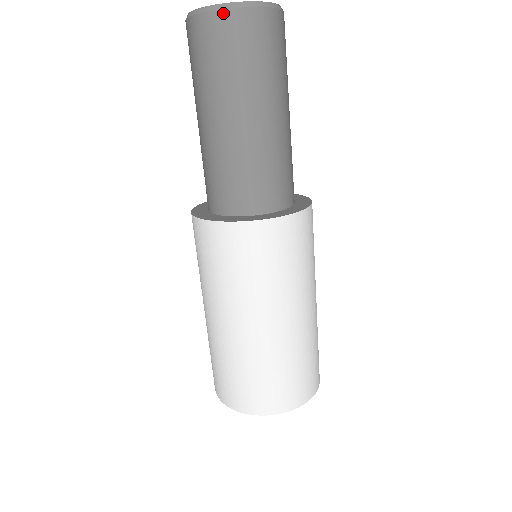
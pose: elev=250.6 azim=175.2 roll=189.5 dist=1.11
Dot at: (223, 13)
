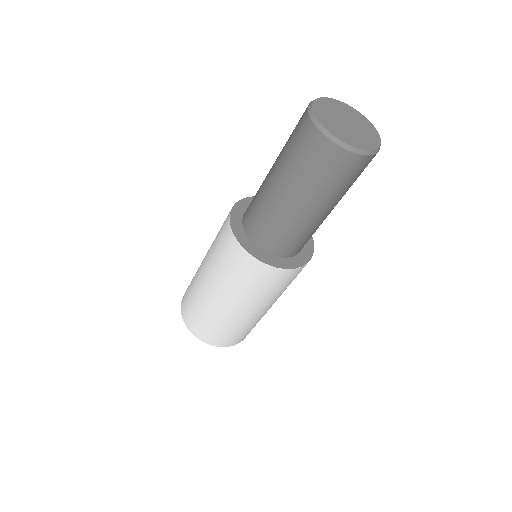
Dot at: (327, 141)
